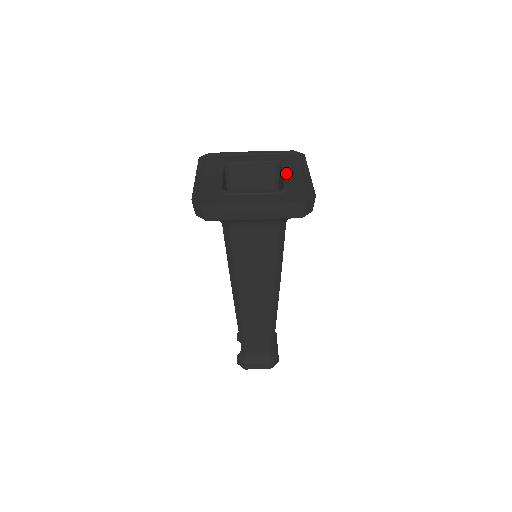
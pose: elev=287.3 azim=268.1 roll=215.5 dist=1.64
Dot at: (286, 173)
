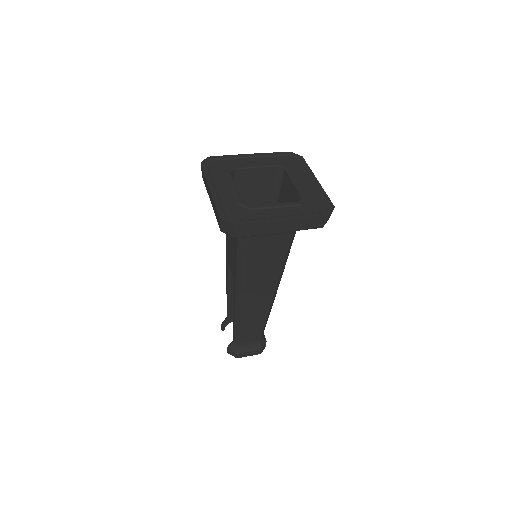
Dot at: (296, 180)
